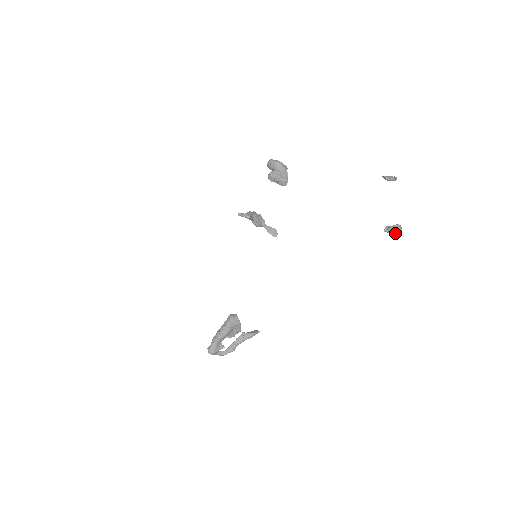
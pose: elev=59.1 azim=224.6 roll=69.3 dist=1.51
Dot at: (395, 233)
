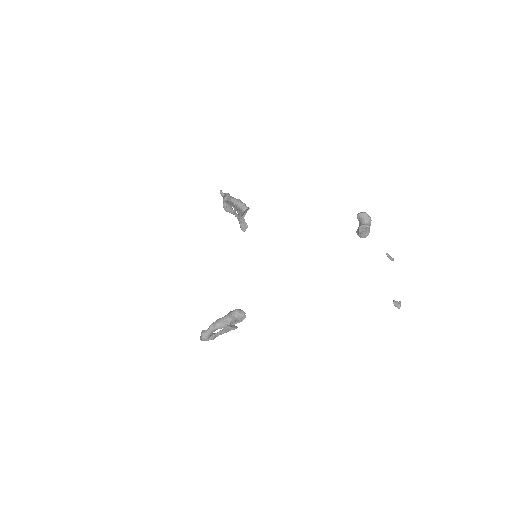
Dot at: (398, 308)
